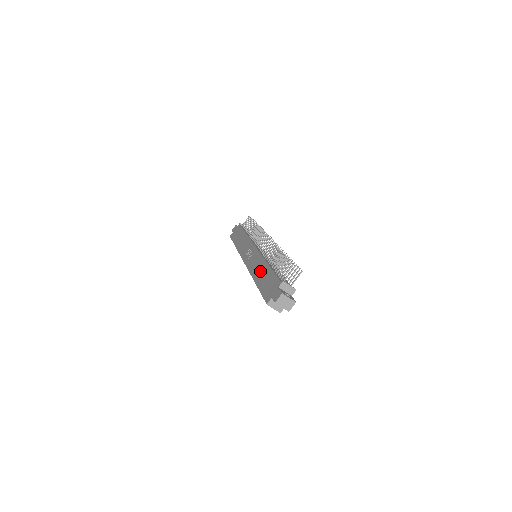
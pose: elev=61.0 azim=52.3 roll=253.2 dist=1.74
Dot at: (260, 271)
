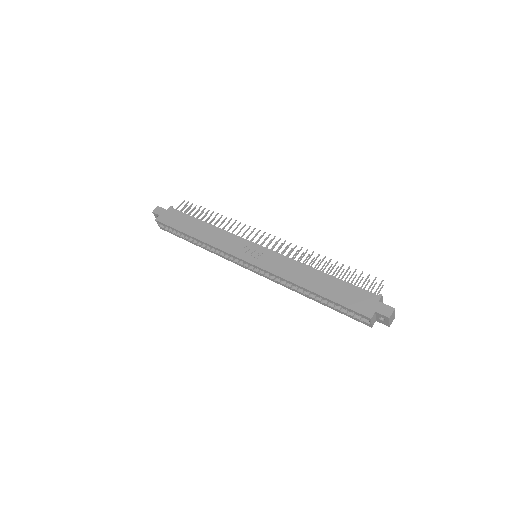
Dot at: (311, 278)
